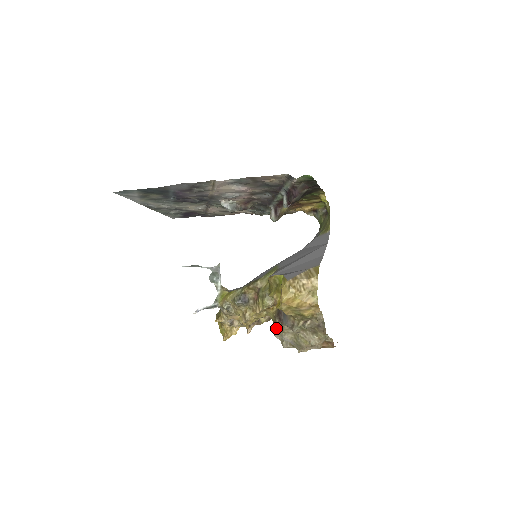
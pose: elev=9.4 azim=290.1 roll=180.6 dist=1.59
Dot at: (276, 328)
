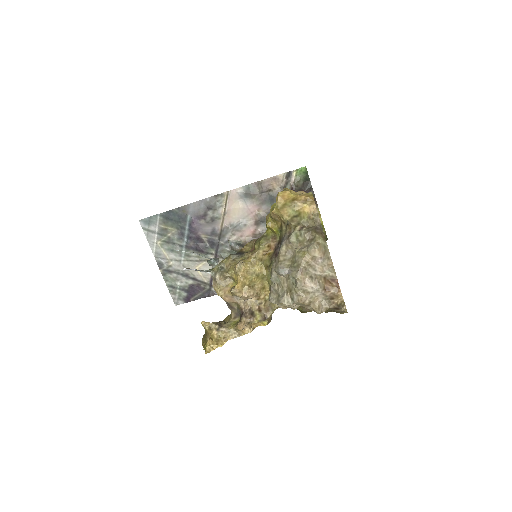
Dot at: (272, 267)
